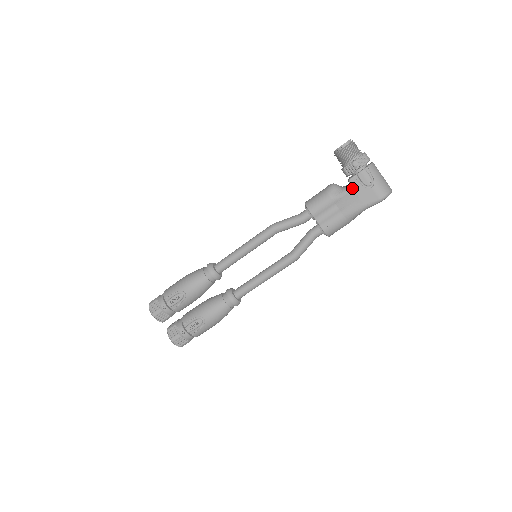
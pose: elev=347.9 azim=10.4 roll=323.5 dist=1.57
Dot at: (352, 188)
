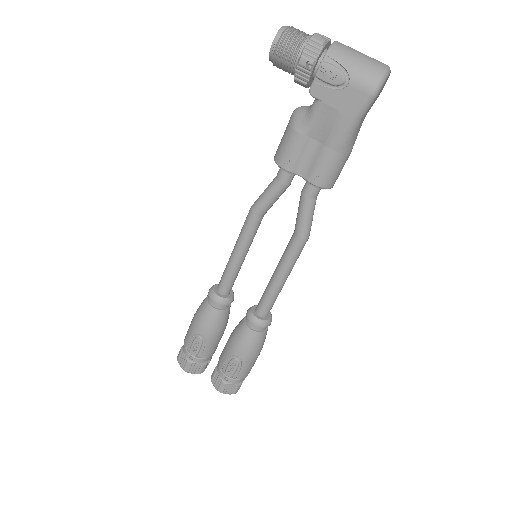
Dot at: (320, 102)
